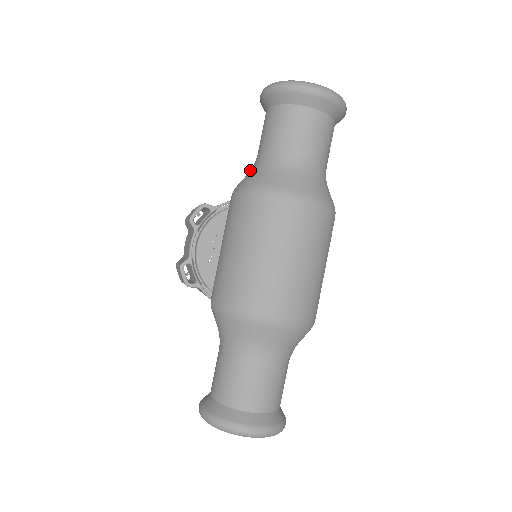
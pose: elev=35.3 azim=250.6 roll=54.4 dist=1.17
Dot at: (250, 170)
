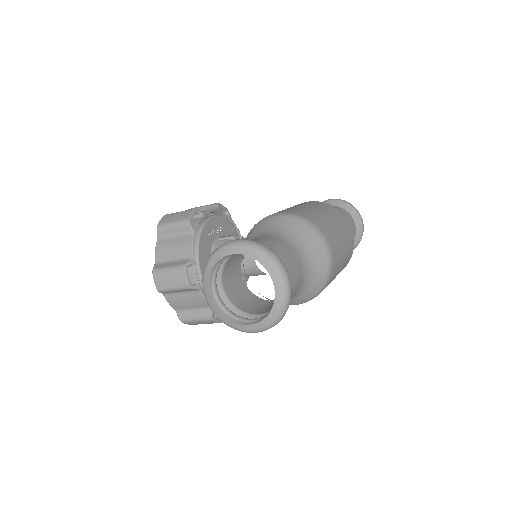
Dot at: occluded
